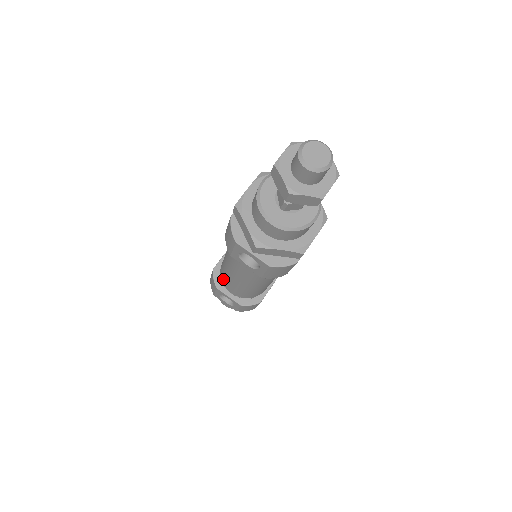
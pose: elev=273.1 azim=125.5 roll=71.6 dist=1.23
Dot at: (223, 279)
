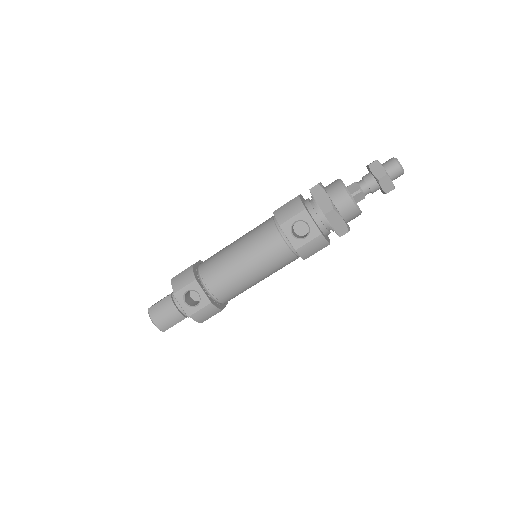
Dot at: (209, 271)
